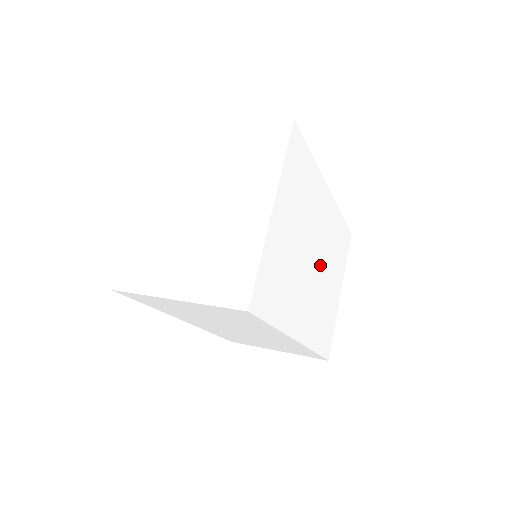
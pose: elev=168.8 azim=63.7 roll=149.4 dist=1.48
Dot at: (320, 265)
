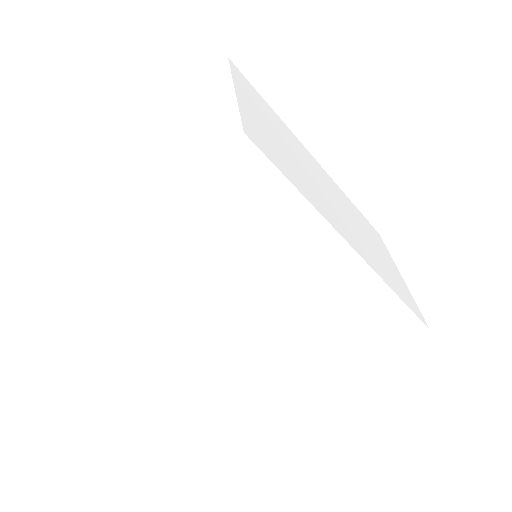
Dot at: (286, 322)
